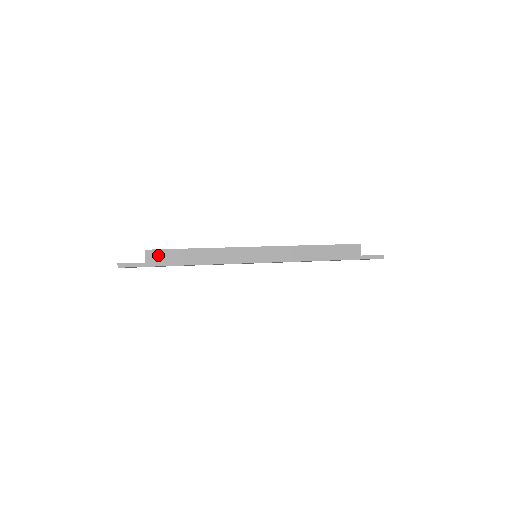
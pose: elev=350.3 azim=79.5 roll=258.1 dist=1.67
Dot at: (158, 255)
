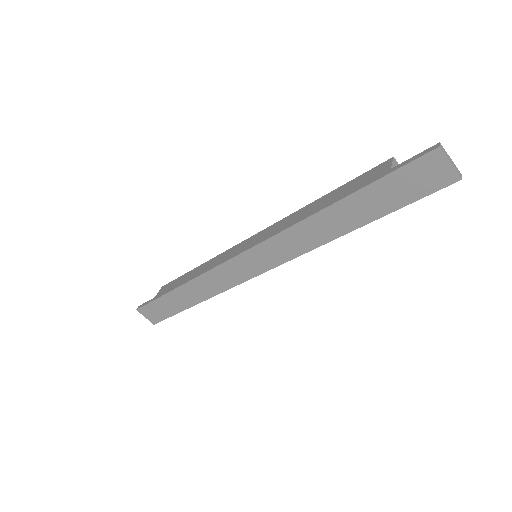
Dot at: (167, 287)
